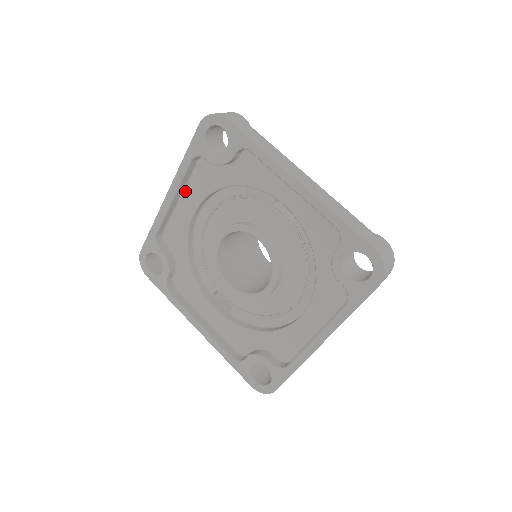
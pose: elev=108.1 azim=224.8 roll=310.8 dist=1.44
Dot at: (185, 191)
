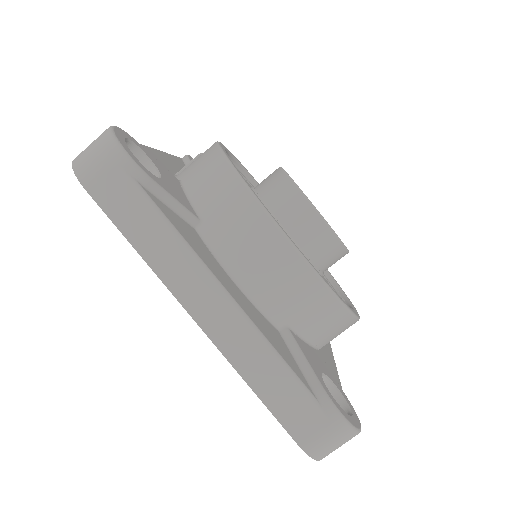
Dot at: occluded
